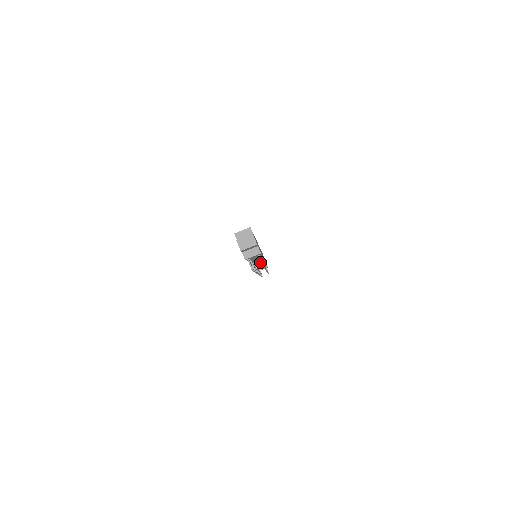
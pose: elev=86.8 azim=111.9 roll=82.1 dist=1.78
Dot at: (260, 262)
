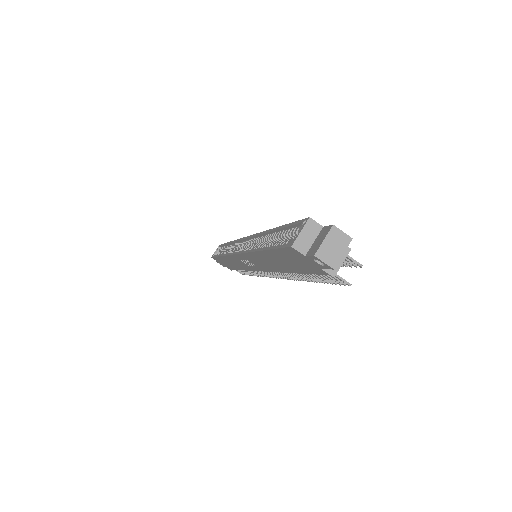
Dot at: occluded
